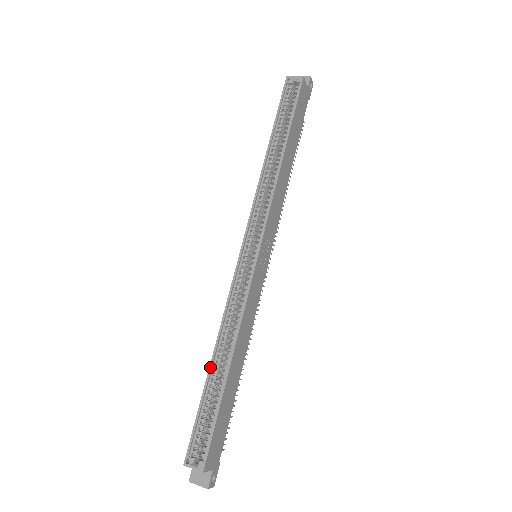
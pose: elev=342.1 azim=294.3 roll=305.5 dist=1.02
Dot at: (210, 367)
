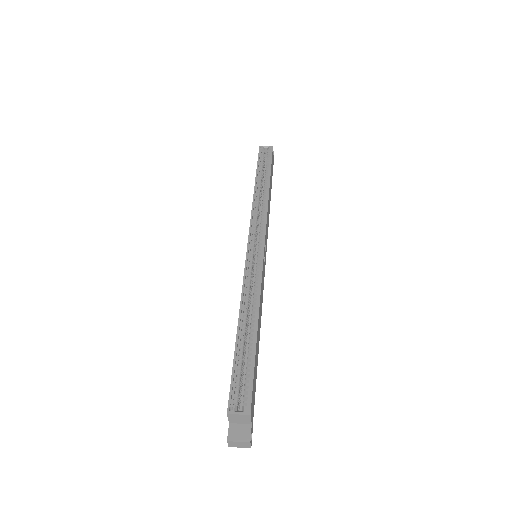
Dot at: (238, 329)
